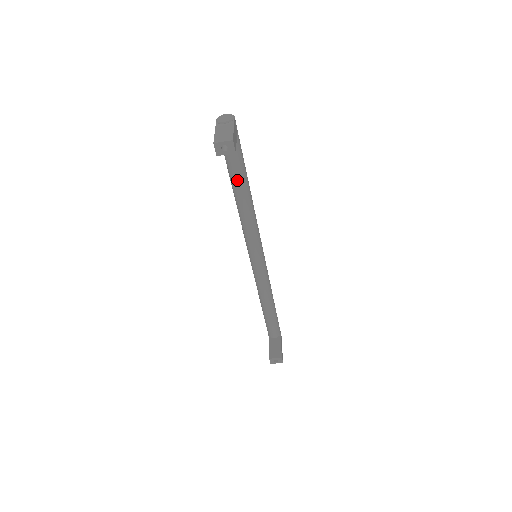
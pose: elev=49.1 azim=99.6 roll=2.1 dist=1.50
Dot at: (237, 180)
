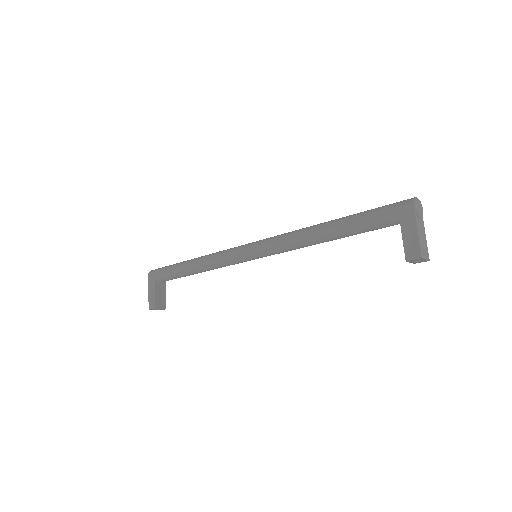
Dot at: (350, 235)
